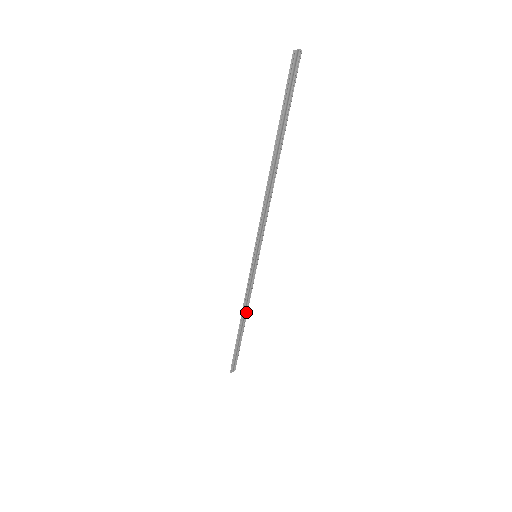
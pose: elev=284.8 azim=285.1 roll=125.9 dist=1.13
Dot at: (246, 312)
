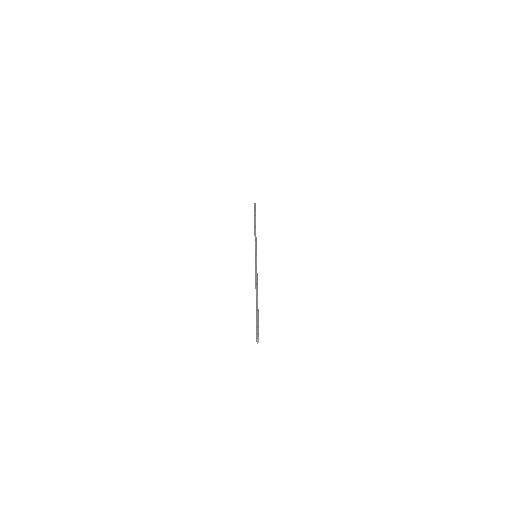
Dot at: occluded
